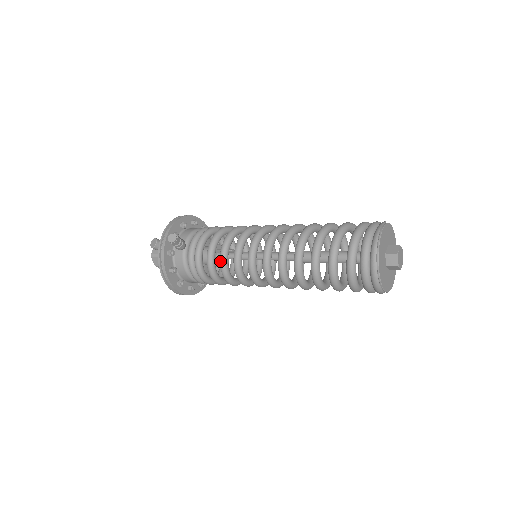
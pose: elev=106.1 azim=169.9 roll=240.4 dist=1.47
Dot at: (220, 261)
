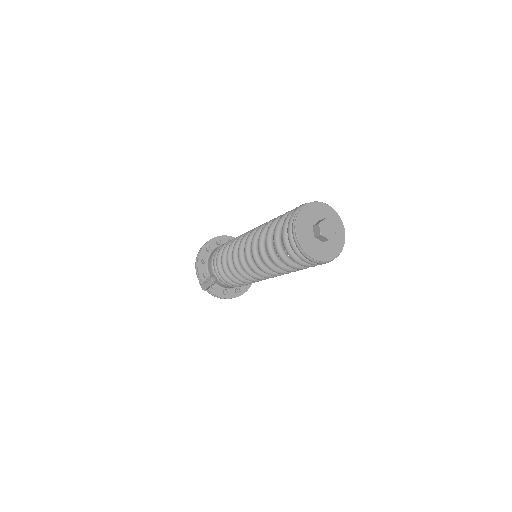
Dot at: occluded
